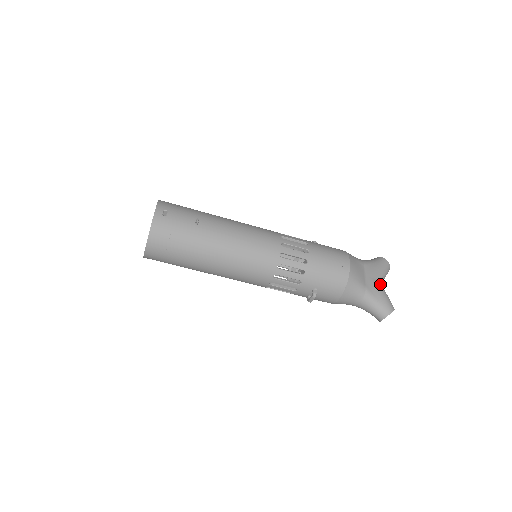
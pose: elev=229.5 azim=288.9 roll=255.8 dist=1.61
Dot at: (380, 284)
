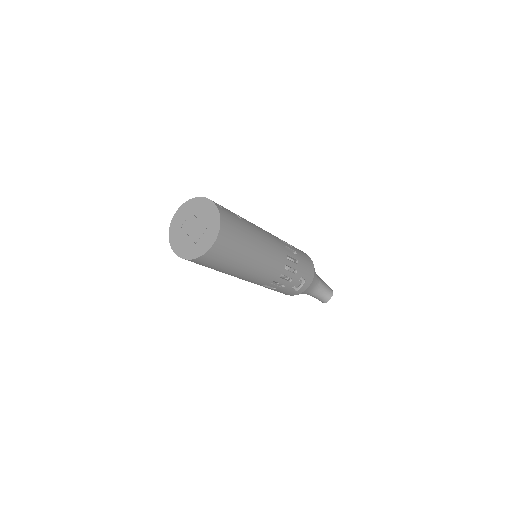
Dot at: occluded
